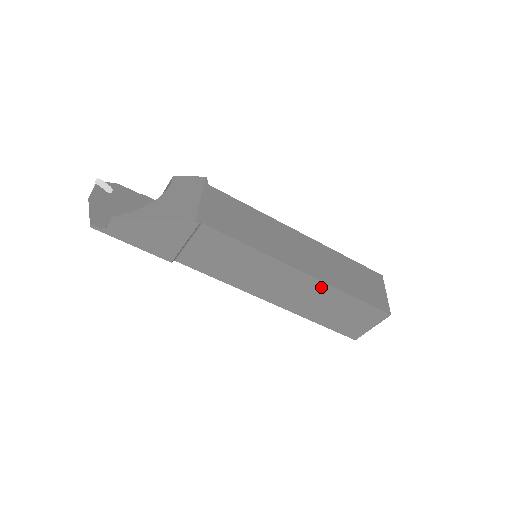
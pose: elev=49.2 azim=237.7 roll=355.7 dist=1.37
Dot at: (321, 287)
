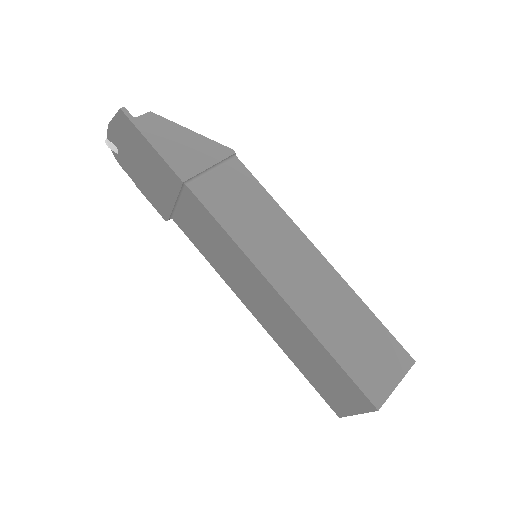
Dot at: (338, 284)
